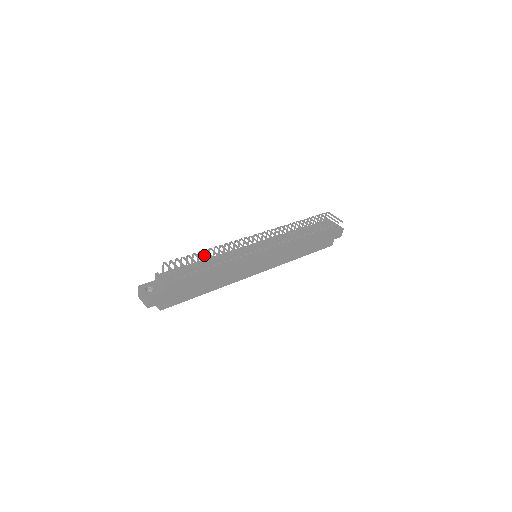
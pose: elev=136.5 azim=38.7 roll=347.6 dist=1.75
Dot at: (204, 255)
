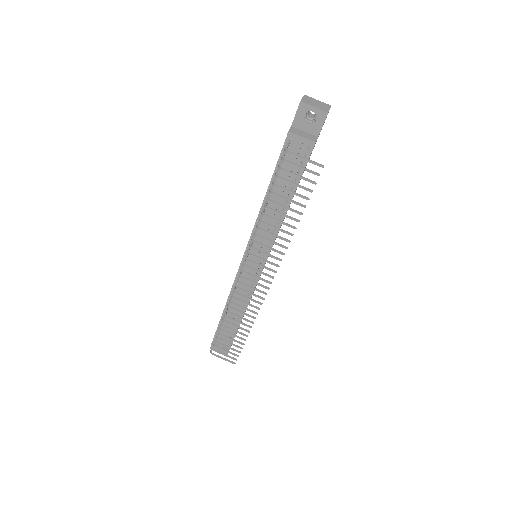
Dot at: occluded
